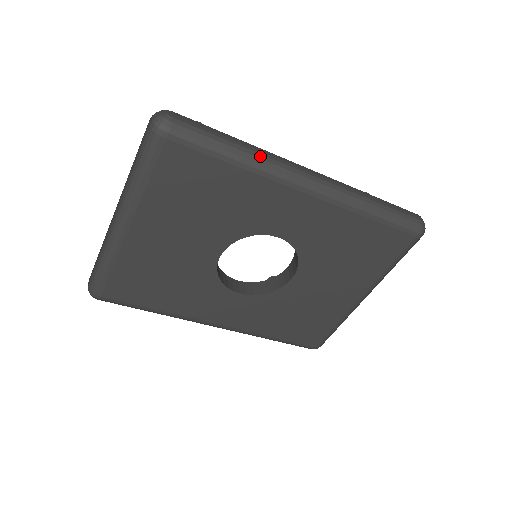
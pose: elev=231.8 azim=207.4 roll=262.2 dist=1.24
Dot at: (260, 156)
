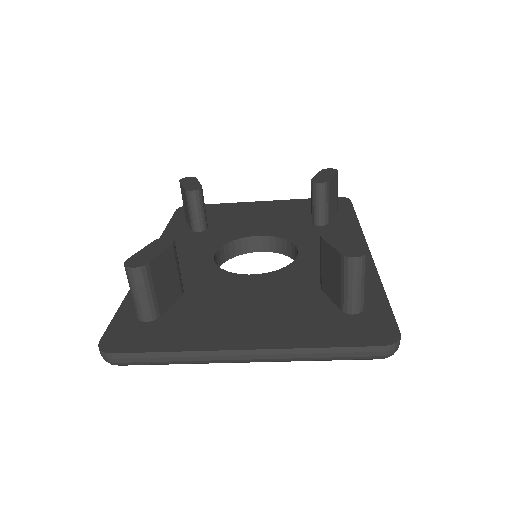
Dot at: occluded
